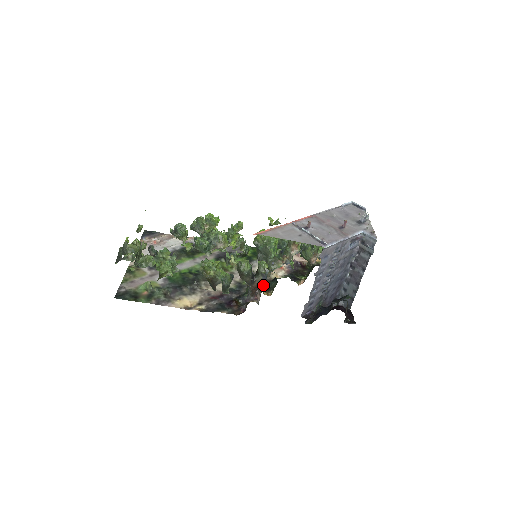
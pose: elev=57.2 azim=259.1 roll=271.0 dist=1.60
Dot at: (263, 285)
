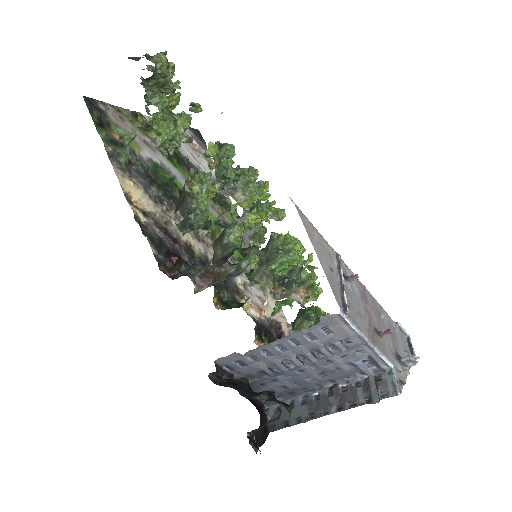
Dot at: (225, 279)
